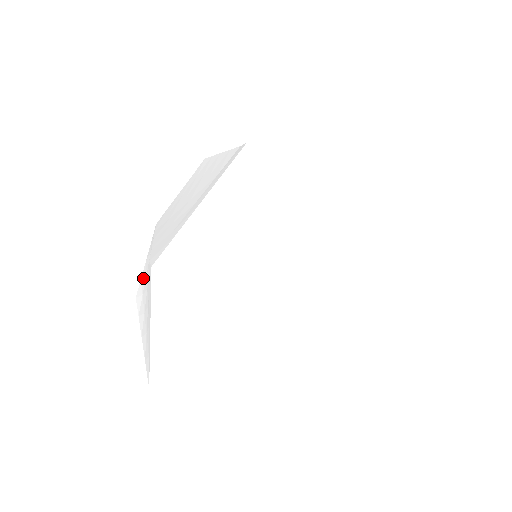
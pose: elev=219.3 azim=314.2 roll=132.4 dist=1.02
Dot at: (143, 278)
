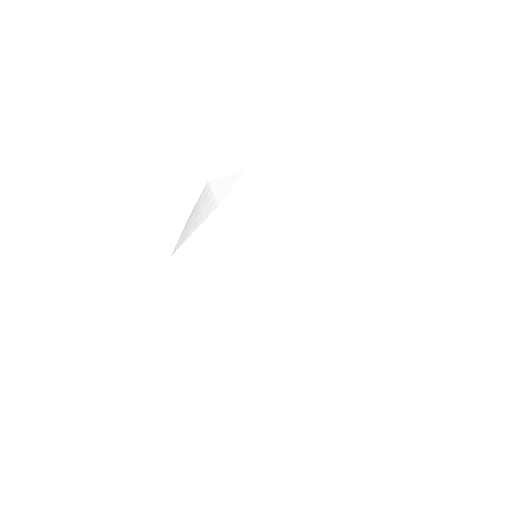
Dot at: (175, 300)
